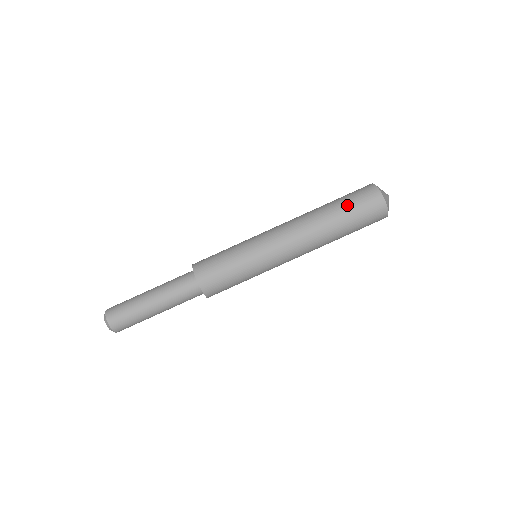
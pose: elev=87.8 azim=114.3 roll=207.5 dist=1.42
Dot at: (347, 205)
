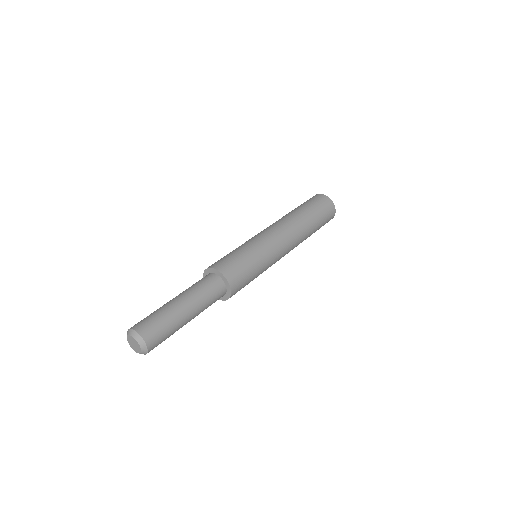
Dot at: (301, 205)
